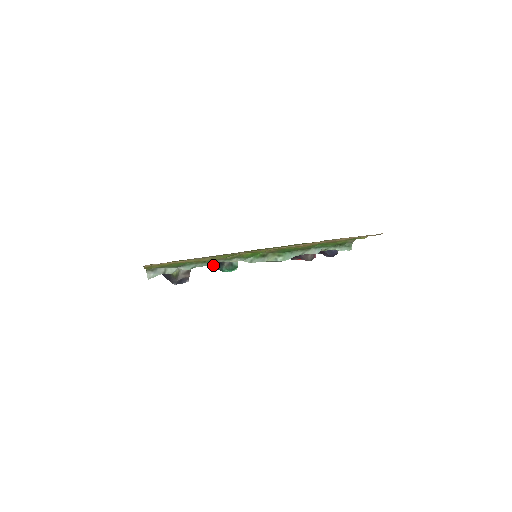
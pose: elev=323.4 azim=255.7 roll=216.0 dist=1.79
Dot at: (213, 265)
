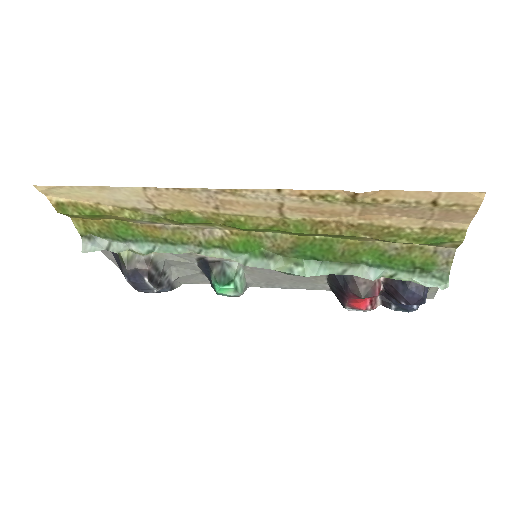
Dot at: occluded
